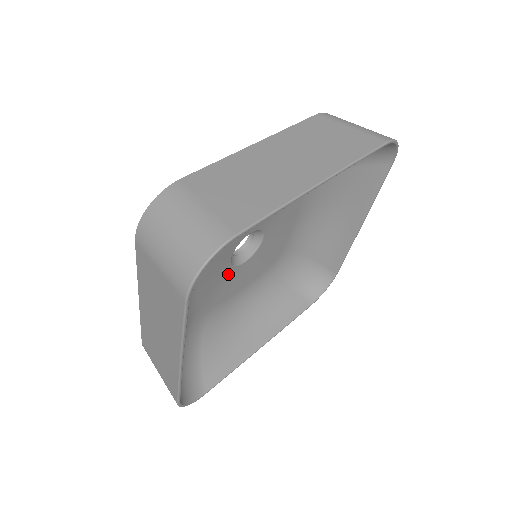
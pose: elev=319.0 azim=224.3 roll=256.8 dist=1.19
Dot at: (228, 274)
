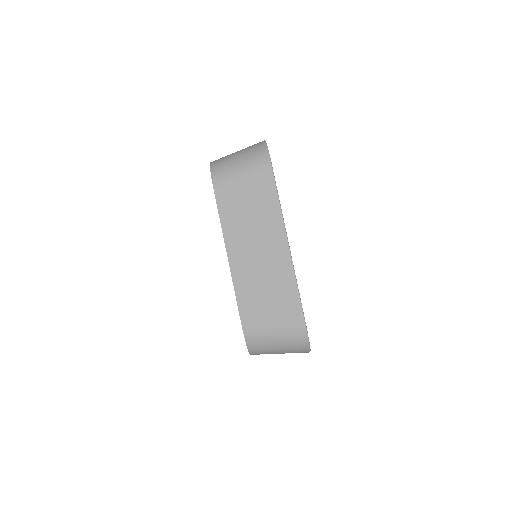
Dot at: occluded
